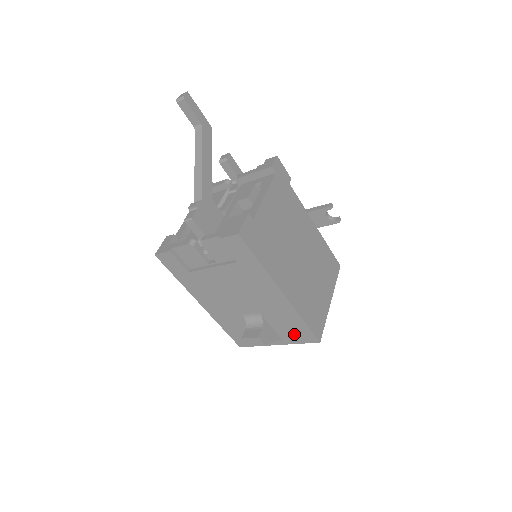
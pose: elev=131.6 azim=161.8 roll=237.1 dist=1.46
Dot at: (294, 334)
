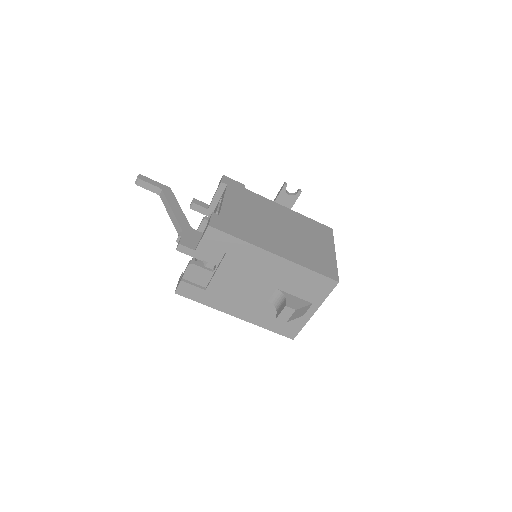
Dot at: (316, 290)
